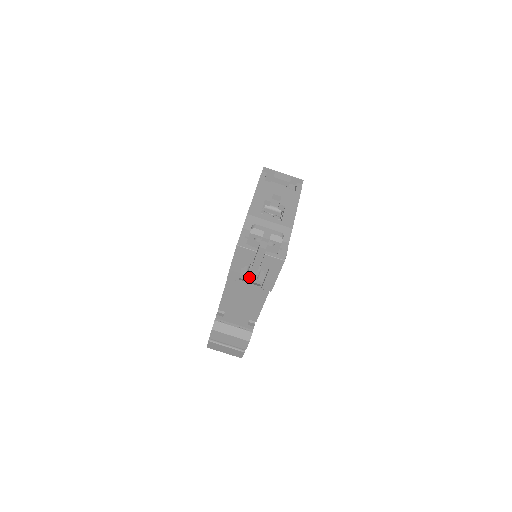
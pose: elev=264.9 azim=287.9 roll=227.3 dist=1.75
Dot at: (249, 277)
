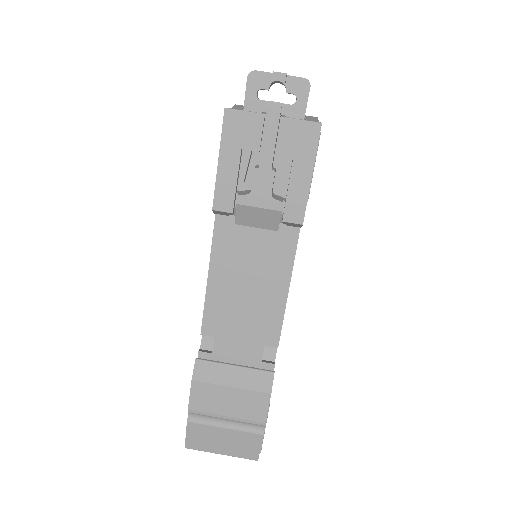
Dot at: (255, 196)
